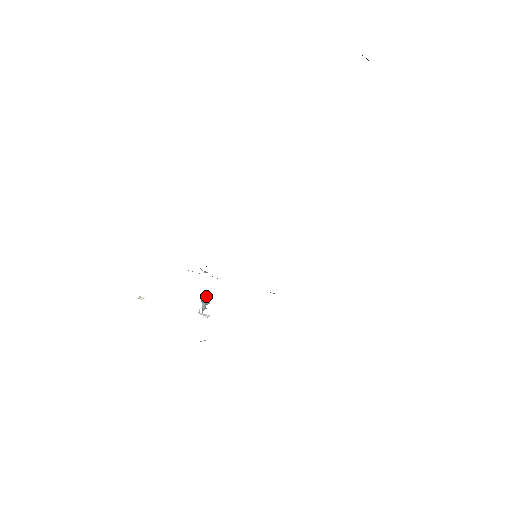
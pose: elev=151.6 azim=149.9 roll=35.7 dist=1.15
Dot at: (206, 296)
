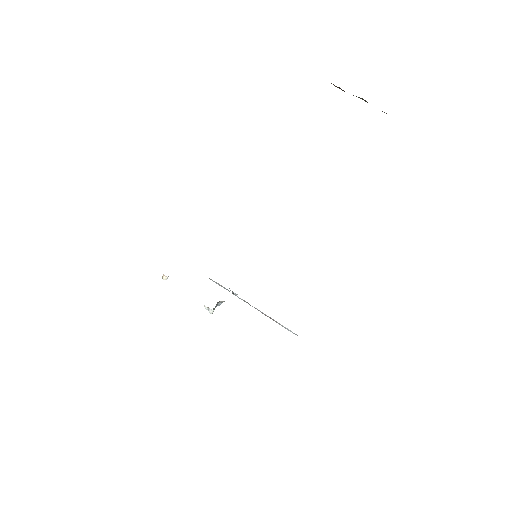
Dot at: (219, 301)
